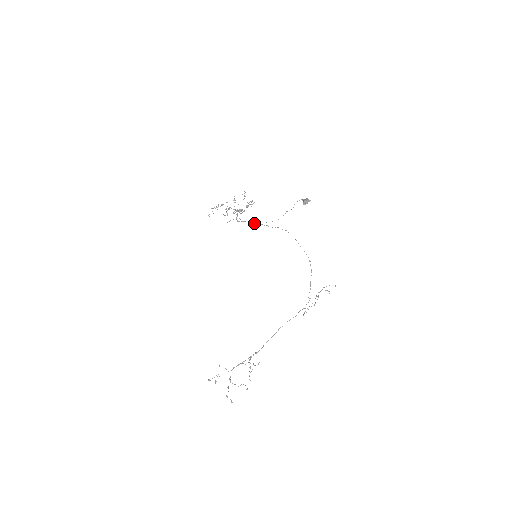
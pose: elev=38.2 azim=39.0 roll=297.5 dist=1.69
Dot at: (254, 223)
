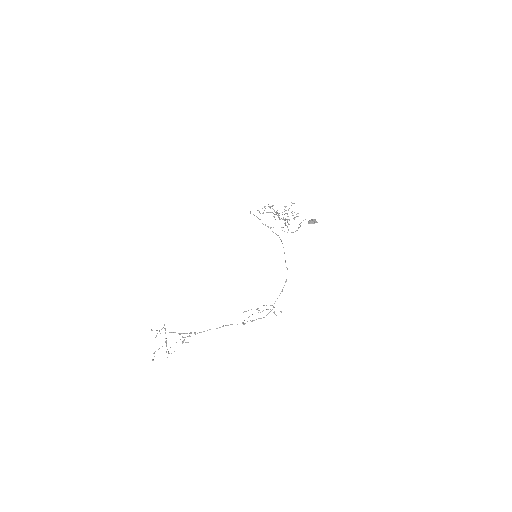
Dot at: occluded
